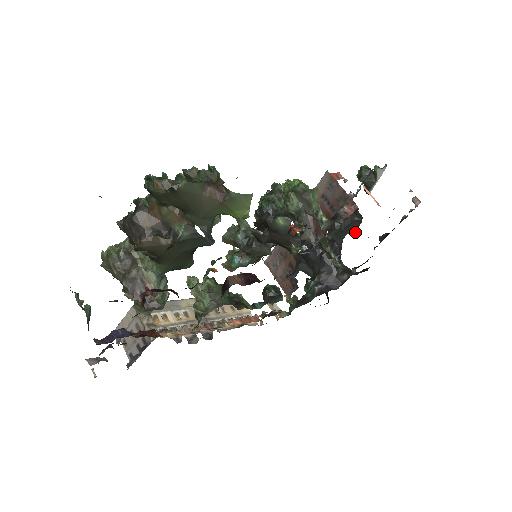
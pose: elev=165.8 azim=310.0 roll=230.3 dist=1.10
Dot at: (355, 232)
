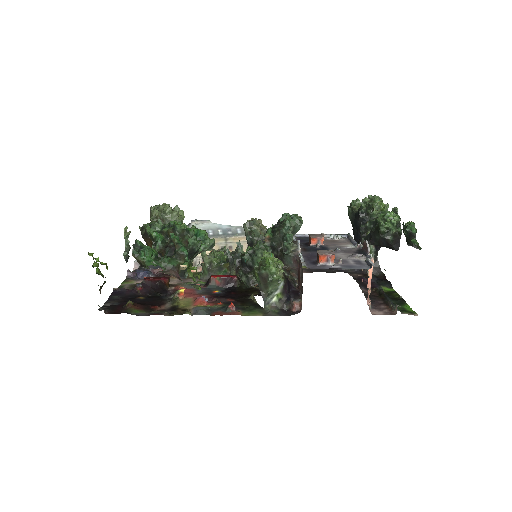
Dot at: occluded
